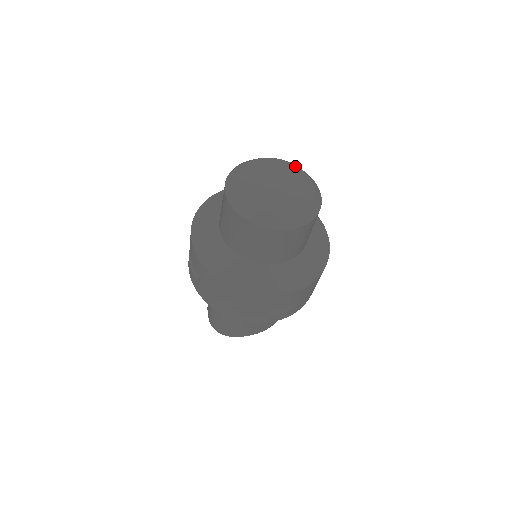
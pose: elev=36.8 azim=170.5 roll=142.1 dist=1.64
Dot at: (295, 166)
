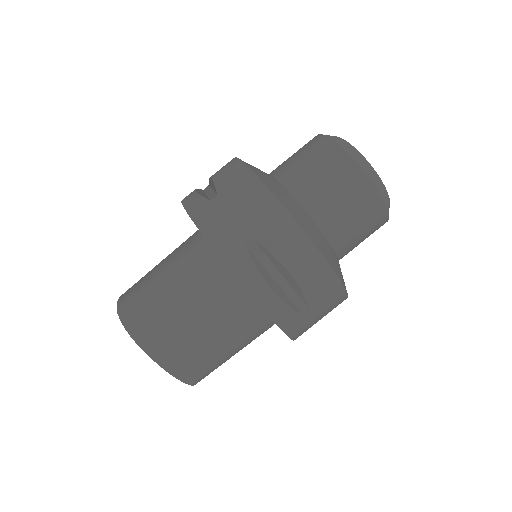
Dot at: occluded
